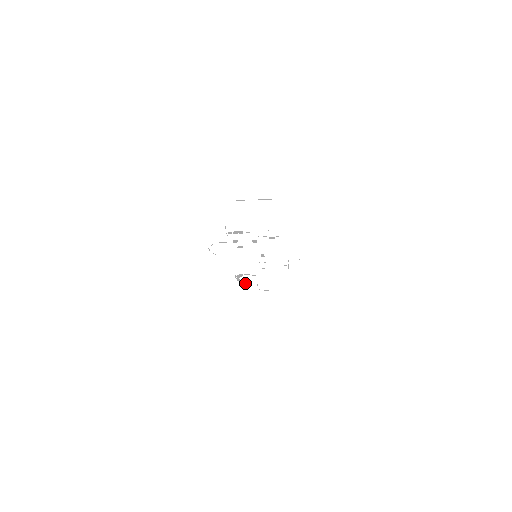
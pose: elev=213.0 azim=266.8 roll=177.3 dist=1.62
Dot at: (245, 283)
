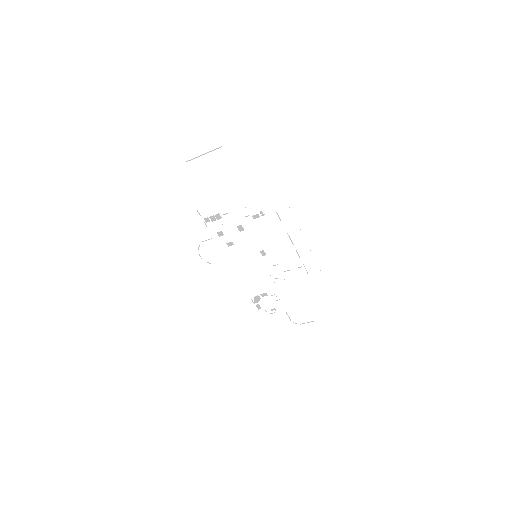
Dot at: (270, 313)
